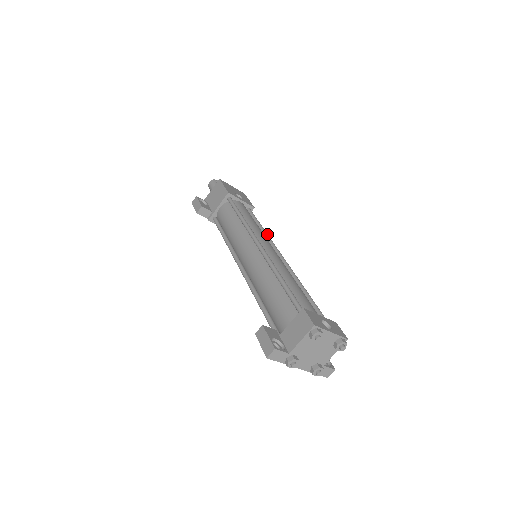
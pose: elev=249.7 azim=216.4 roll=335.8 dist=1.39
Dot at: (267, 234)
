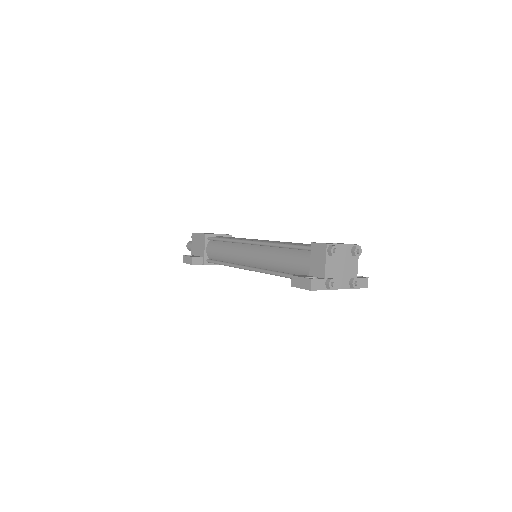
Dot at: occluded
